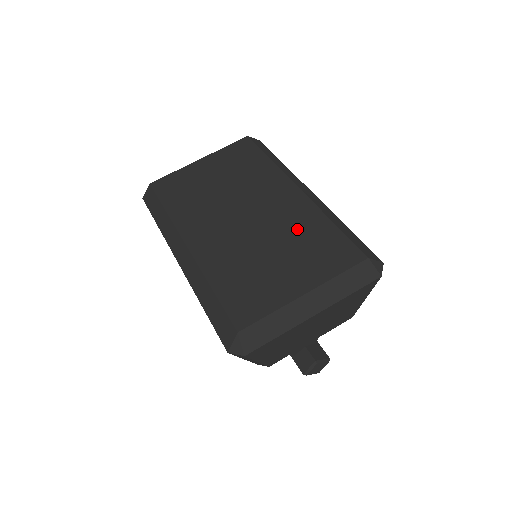
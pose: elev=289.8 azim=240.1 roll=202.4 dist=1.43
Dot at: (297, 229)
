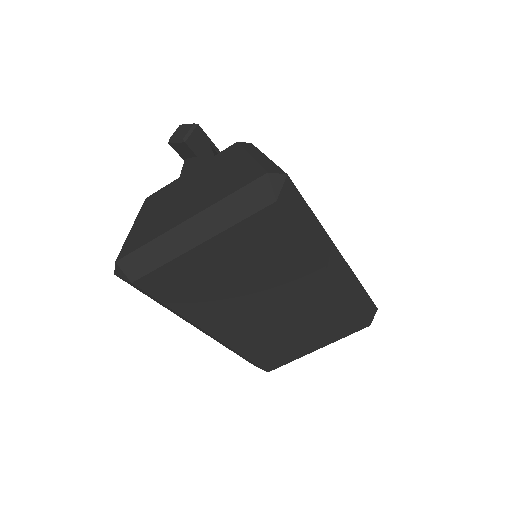
Dot at: (322, 314)
